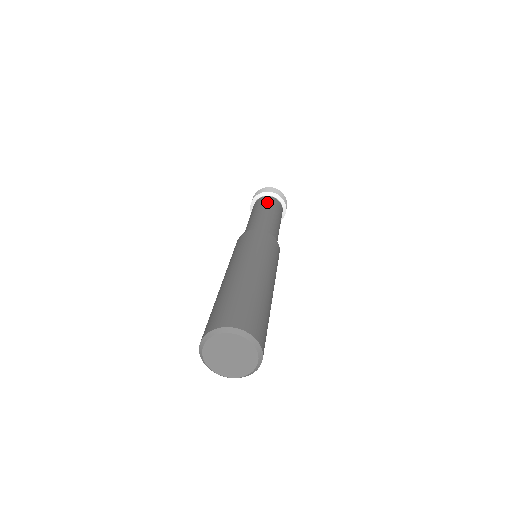
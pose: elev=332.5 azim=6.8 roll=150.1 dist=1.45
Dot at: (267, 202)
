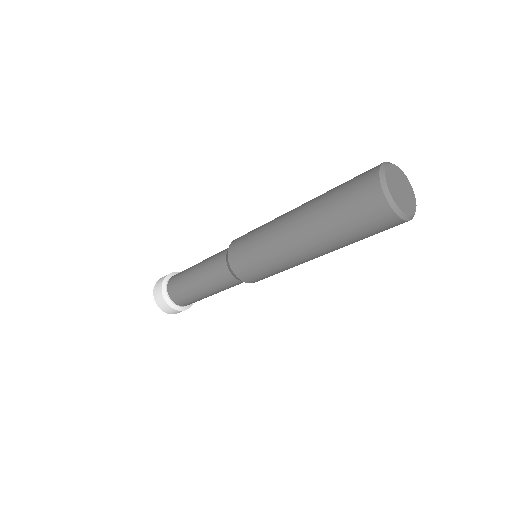
Dot at: occluded
